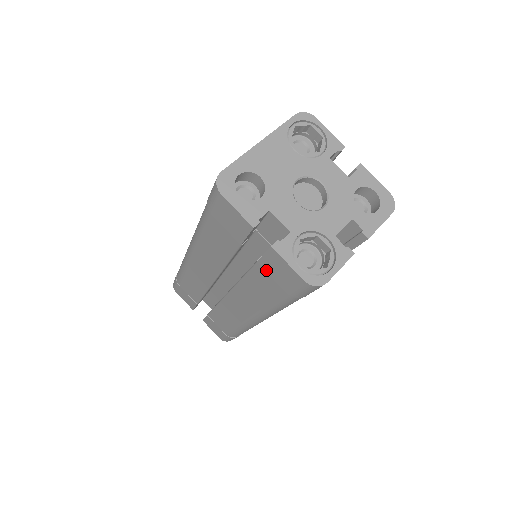
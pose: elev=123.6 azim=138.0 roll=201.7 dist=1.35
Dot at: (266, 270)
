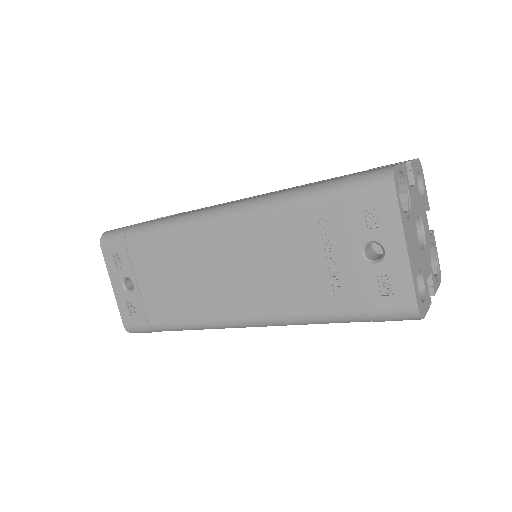
Dot at: occluded
